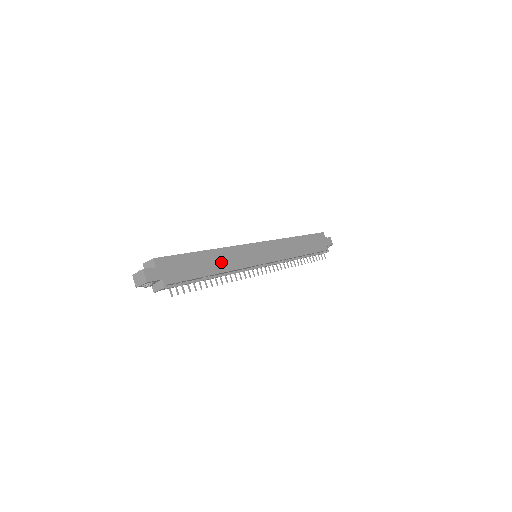
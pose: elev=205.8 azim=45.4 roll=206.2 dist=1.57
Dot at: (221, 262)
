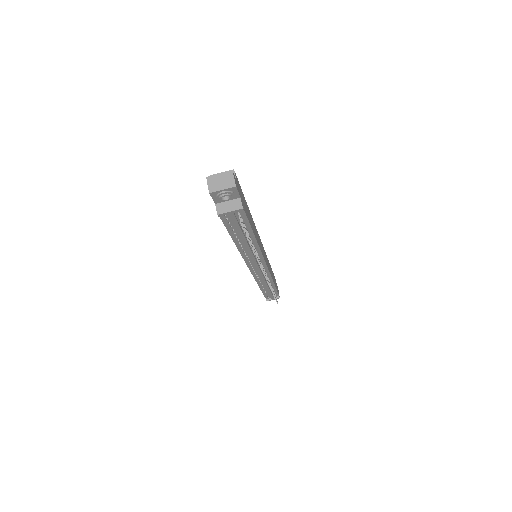
Dot at: (255, 231)
